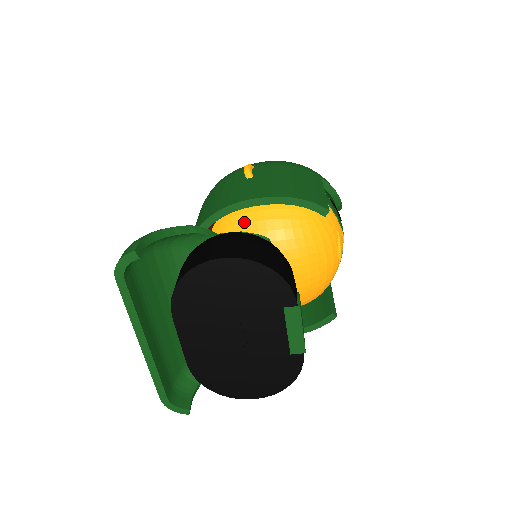
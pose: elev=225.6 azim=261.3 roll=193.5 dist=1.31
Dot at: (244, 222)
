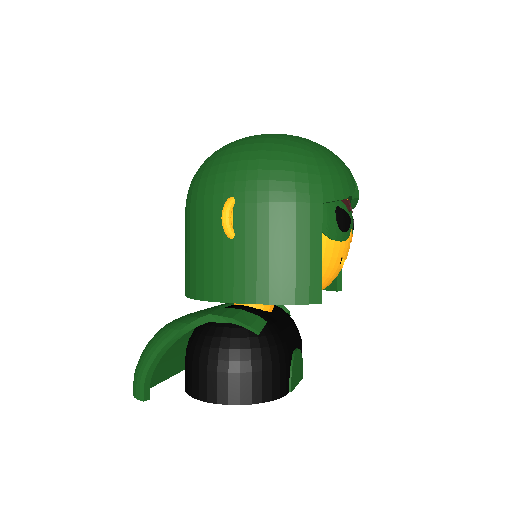
Dot at: occluded
